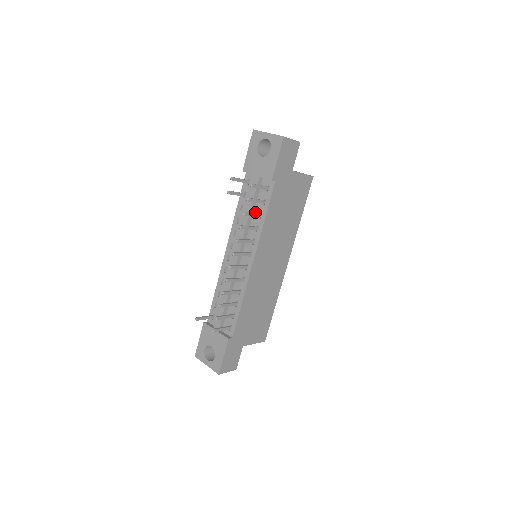
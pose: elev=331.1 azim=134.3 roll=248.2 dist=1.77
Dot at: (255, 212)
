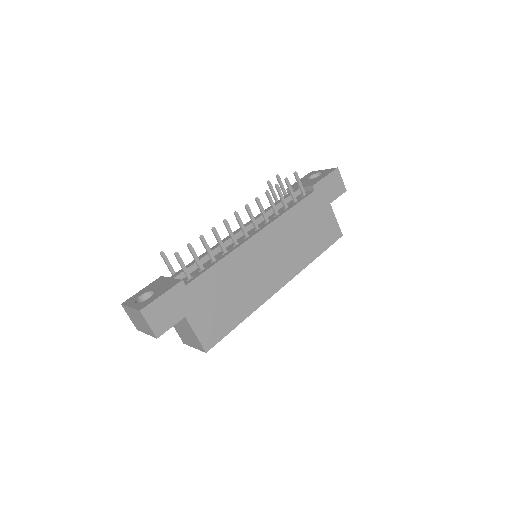
Dot at: (282, 208)
